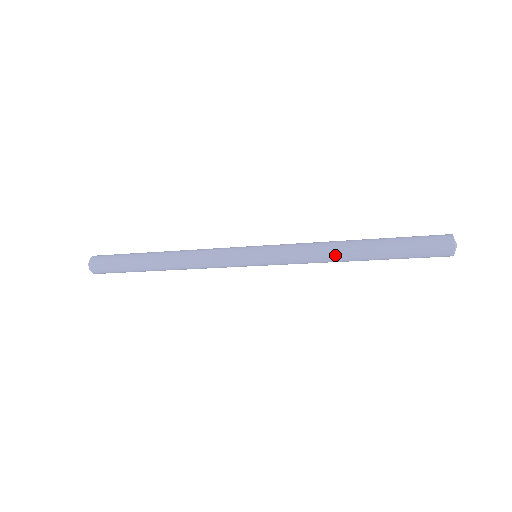
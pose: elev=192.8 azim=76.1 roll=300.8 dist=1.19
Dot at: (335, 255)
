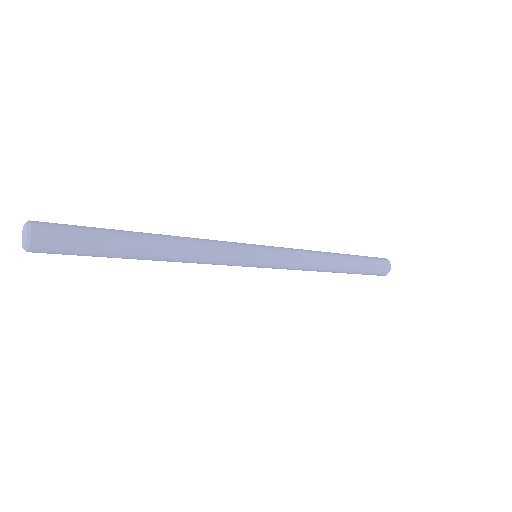
Dot at: (326, 259)
